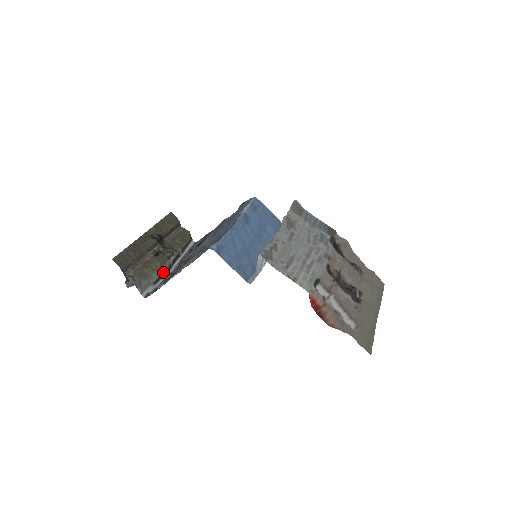
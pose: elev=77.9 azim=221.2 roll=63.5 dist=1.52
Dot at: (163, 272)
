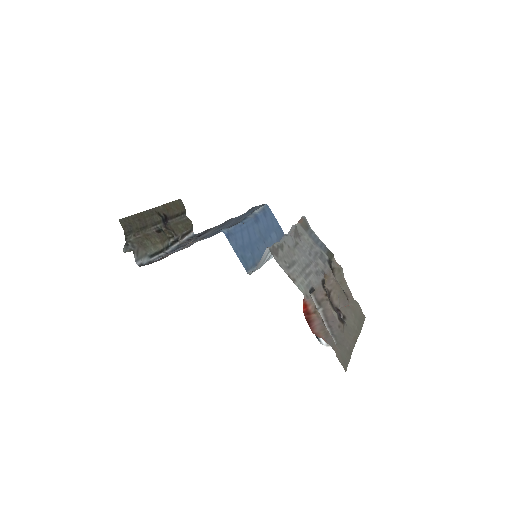
Dot at: (160, 249)
